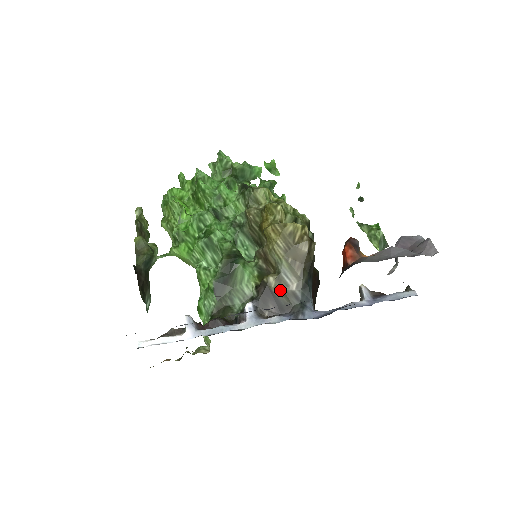
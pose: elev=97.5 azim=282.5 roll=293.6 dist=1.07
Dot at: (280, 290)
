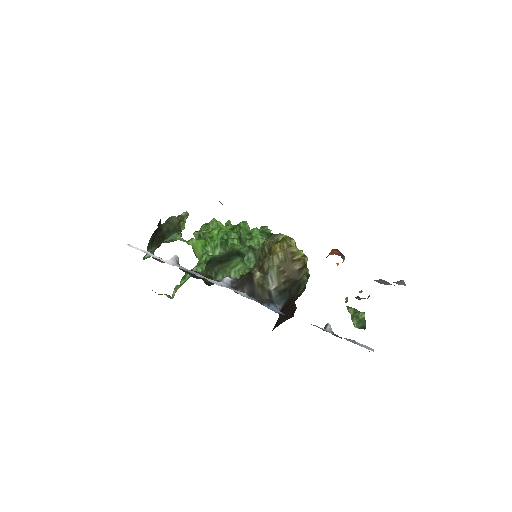
Dot at: (260, 284)
